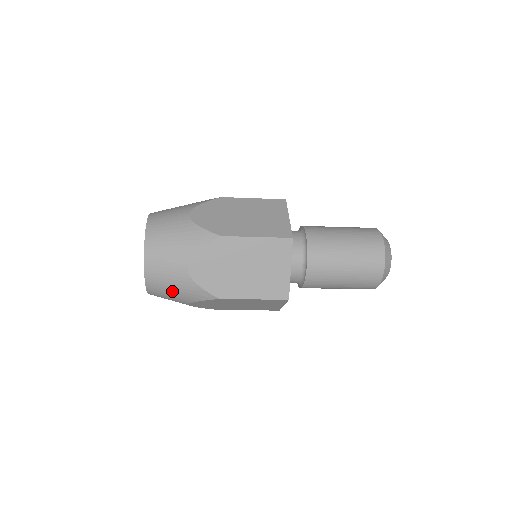
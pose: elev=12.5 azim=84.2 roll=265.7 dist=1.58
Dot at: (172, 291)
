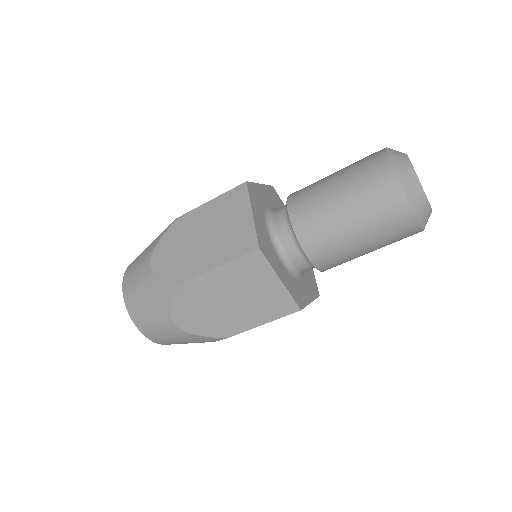
Dot at: (148, 305)
